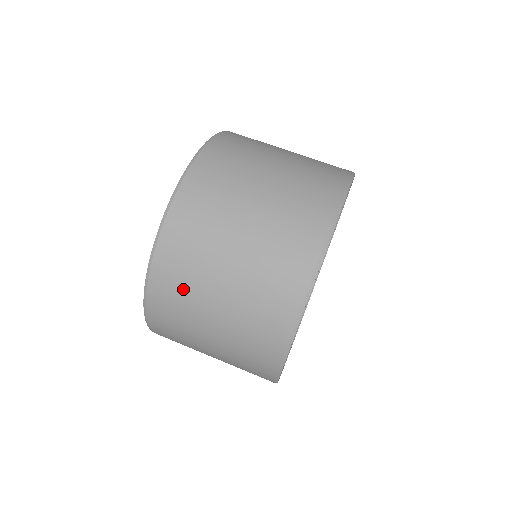
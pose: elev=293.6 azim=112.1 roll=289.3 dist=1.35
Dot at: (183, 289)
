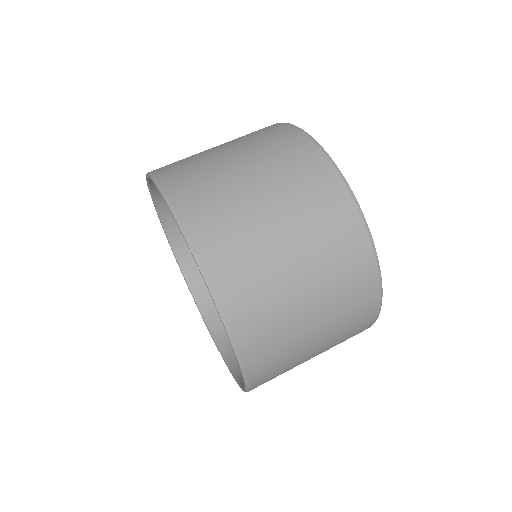
Dot at: (224, 212)
